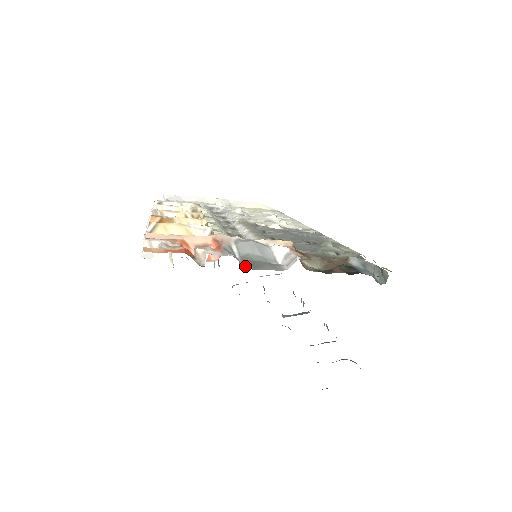
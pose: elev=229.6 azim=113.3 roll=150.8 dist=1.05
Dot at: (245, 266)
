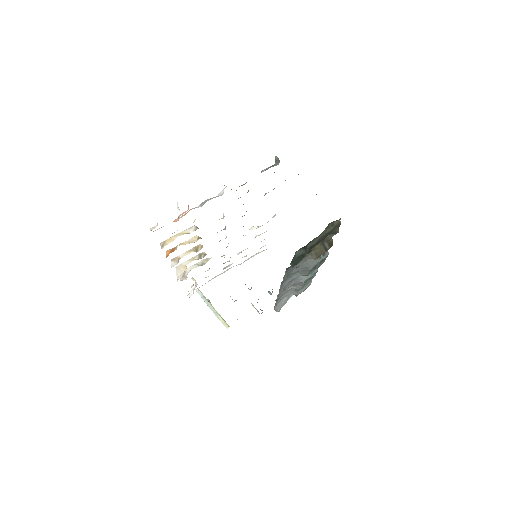
Dot at: occluded
